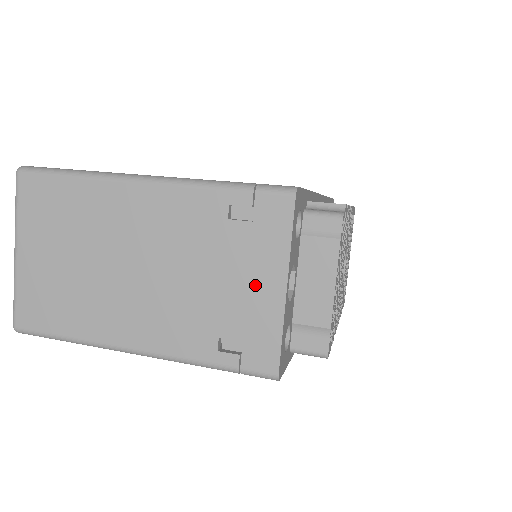
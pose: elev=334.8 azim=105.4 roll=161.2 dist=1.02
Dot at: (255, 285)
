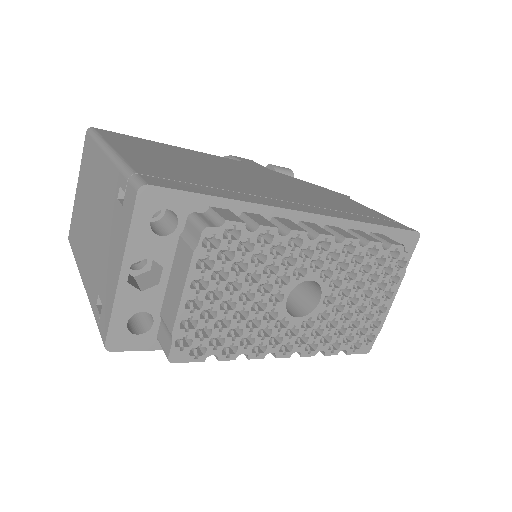
Dot at: (113, 261)
